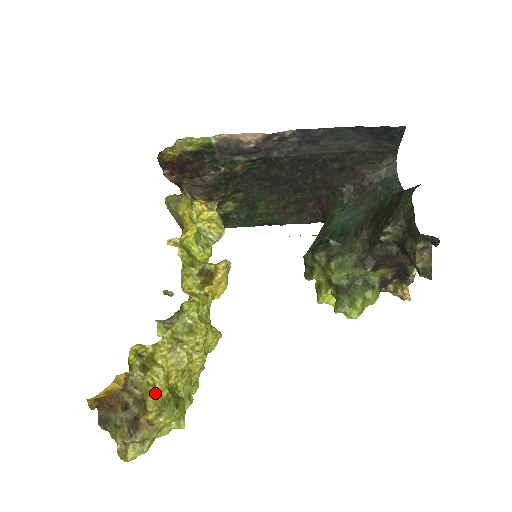
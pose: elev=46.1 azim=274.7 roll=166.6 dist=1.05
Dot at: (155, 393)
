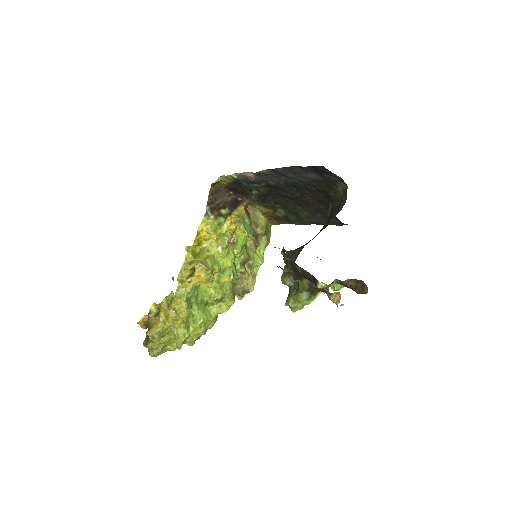
Dot at: (154, 328)
